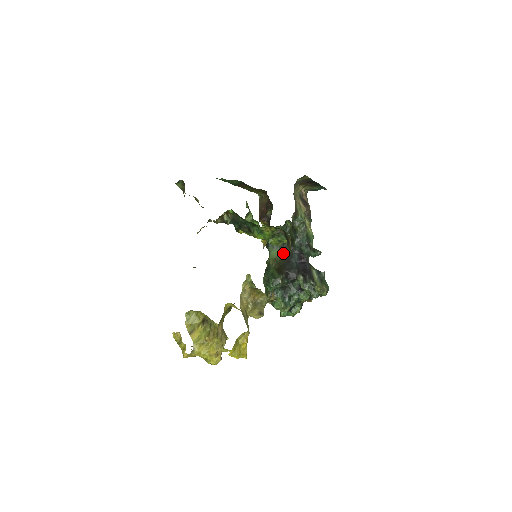
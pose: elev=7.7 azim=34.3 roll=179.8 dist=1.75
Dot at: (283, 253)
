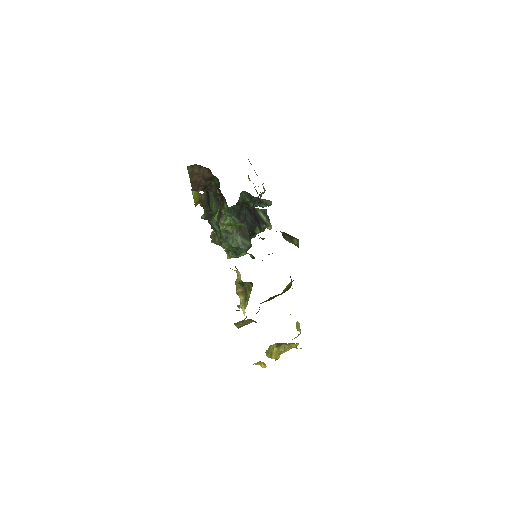
Dot at: (237, 216)
